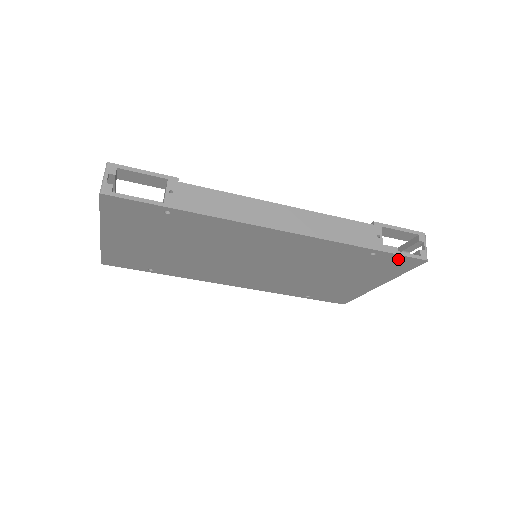
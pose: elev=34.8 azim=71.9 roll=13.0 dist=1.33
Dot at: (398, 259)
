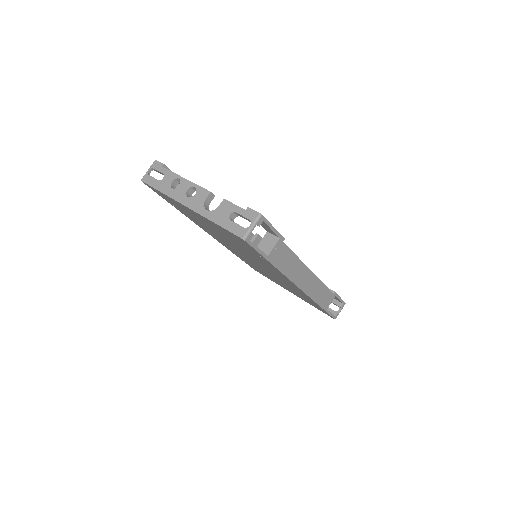
Dot at: (325, 312)
